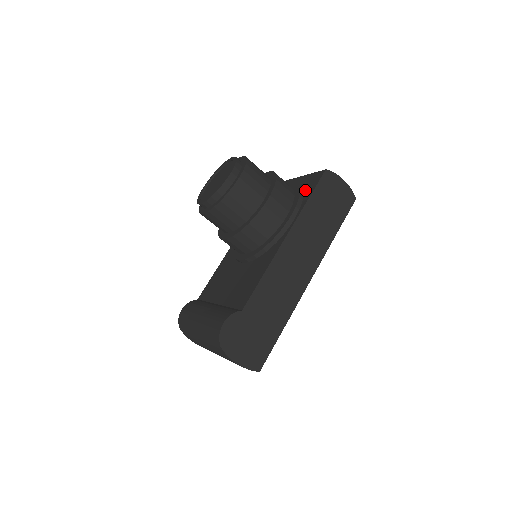
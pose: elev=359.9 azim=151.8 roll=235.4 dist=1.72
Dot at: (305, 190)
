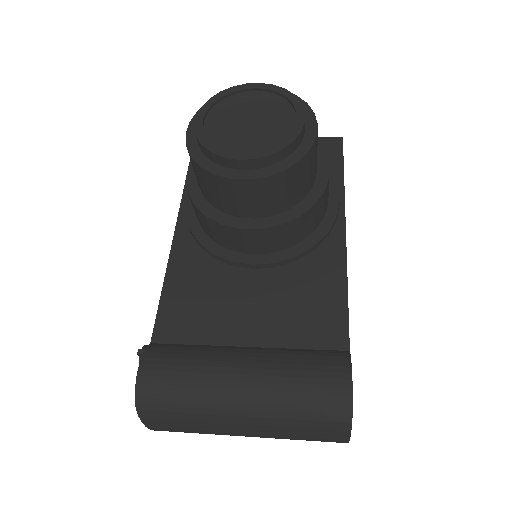
Dot at: occluded
